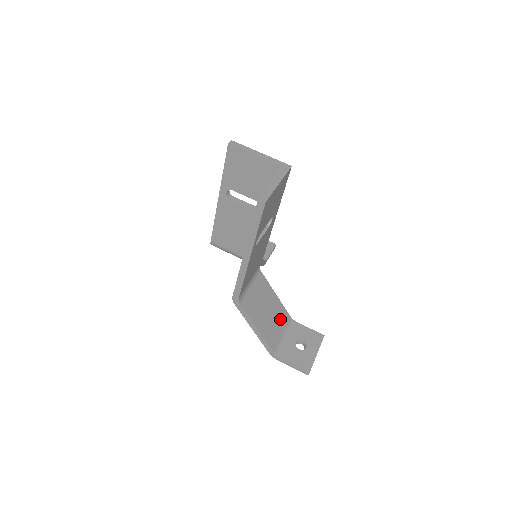
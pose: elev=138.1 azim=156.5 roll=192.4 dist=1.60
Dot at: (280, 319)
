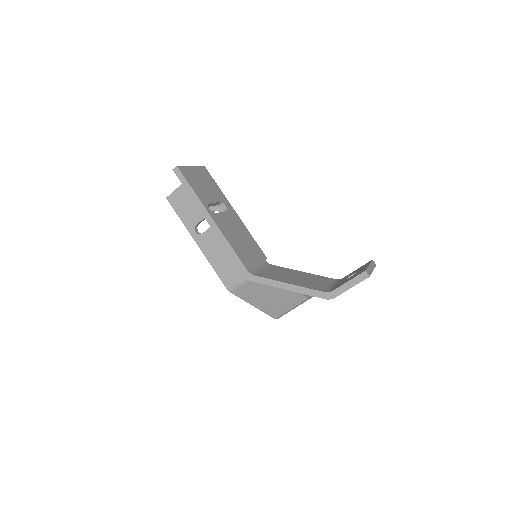
Dot at: (319, 280)
